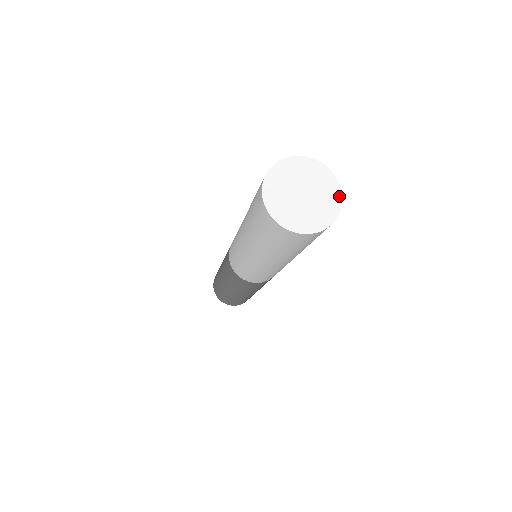
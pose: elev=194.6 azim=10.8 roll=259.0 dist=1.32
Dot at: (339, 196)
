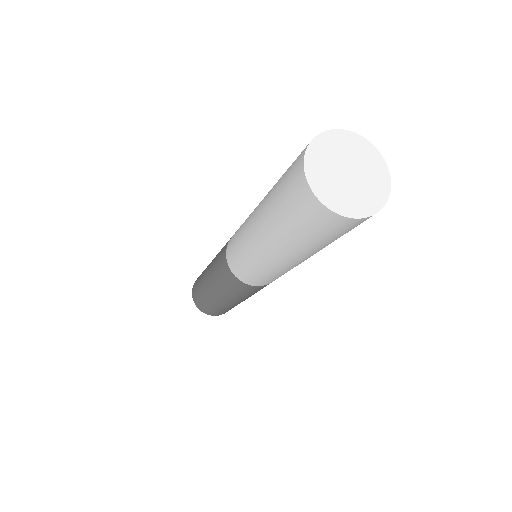
Dot at: (387, 175)
